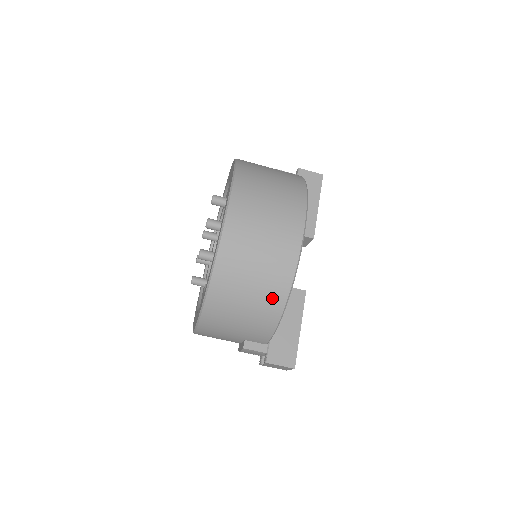
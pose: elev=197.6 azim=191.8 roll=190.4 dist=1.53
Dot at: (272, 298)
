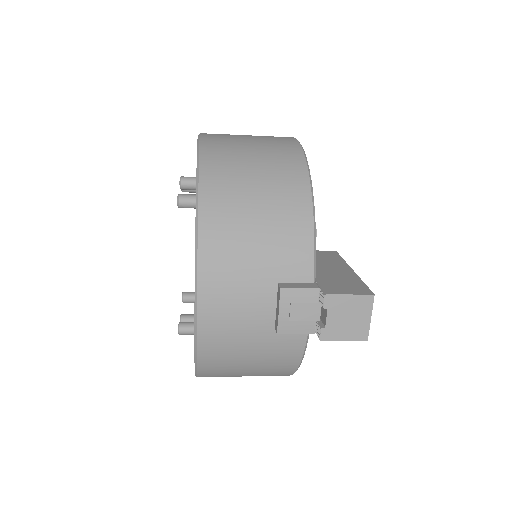
Dot at: (289, 180)
